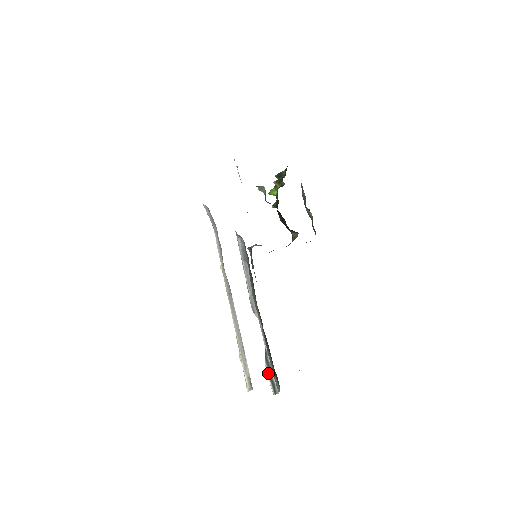
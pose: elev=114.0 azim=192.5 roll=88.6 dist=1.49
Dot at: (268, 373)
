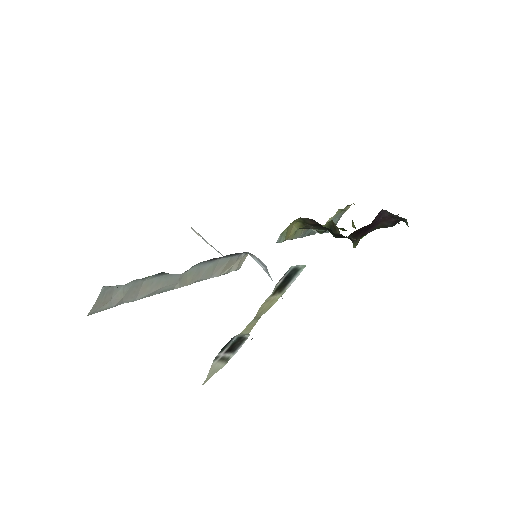
Dot at: occluded
